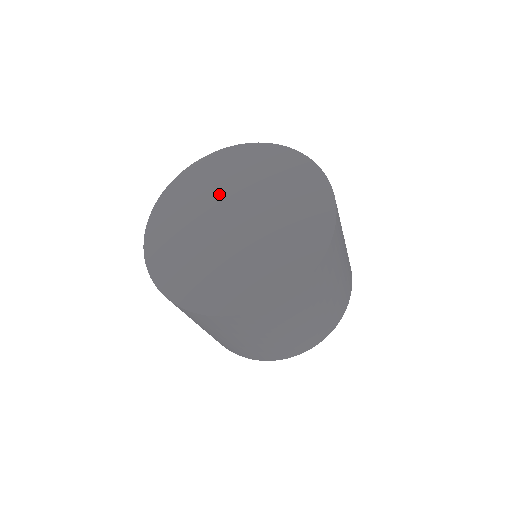
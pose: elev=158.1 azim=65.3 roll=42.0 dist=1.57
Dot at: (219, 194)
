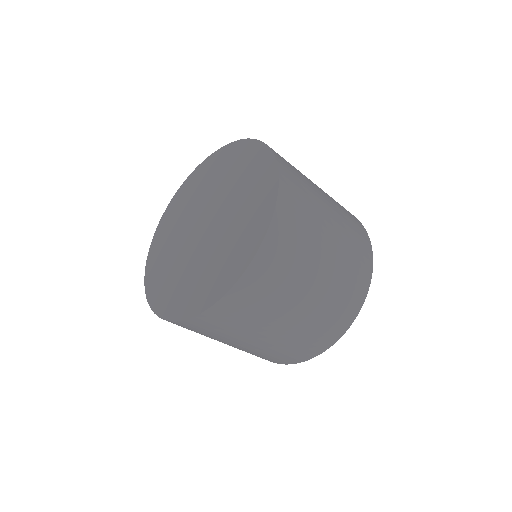
Dot at: (201, 199)
